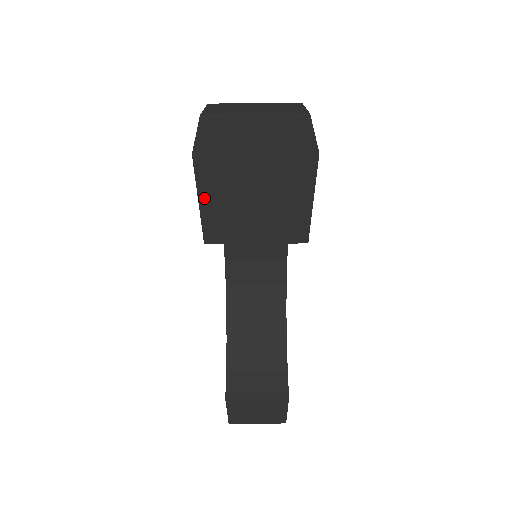
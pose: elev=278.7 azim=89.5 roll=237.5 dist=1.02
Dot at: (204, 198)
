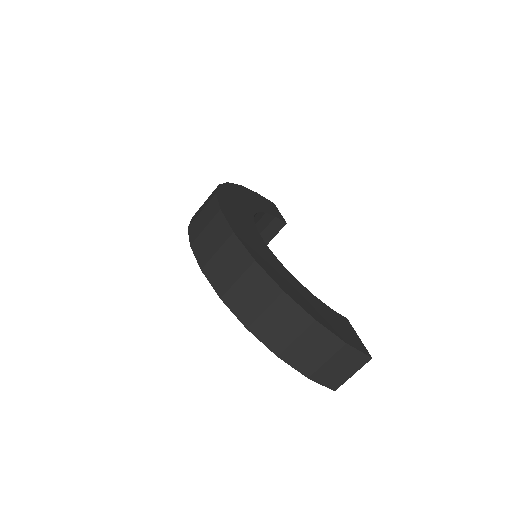
Dot at: occluded
